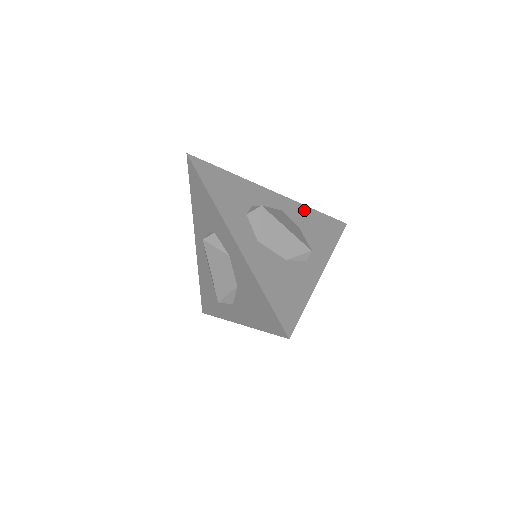
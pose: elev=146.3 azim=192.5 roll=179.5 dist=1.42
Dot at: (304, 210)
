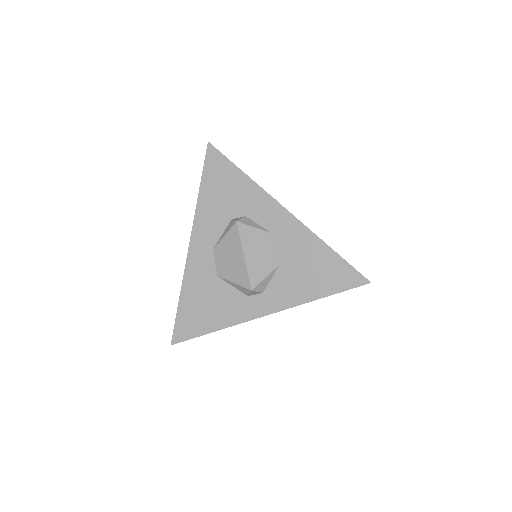
Dot at: occluded
